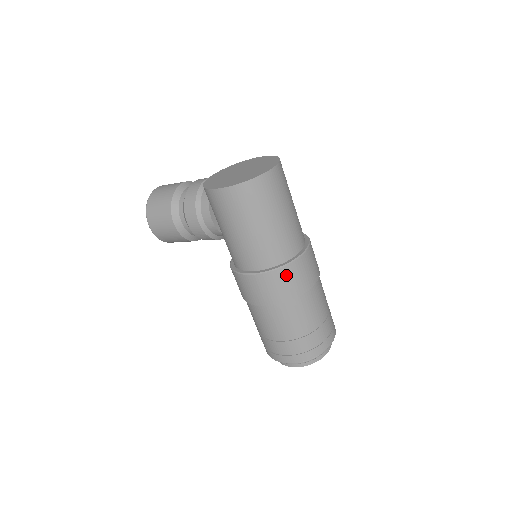
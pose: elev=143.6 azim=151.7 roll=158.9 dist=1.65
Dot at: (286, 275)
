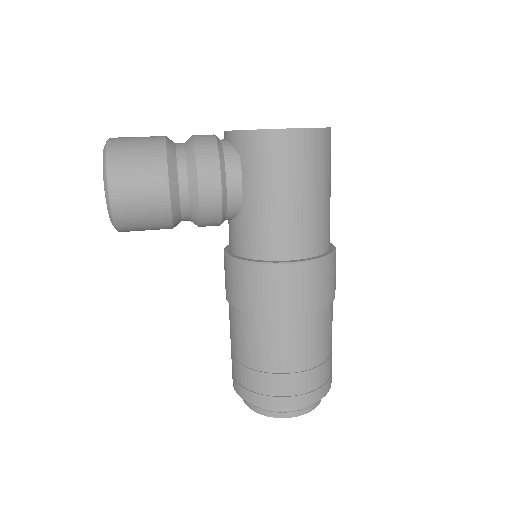
Dot at: (331, 267)
